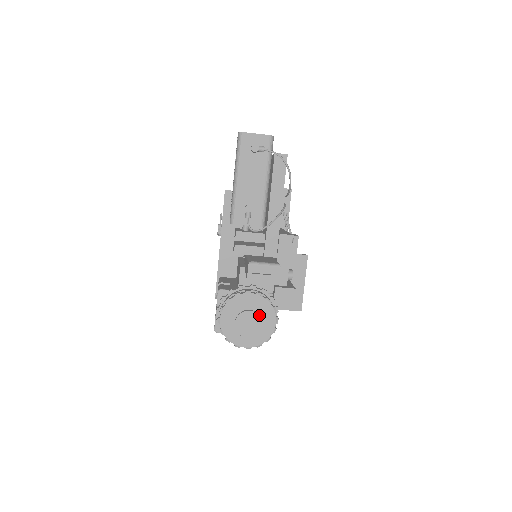
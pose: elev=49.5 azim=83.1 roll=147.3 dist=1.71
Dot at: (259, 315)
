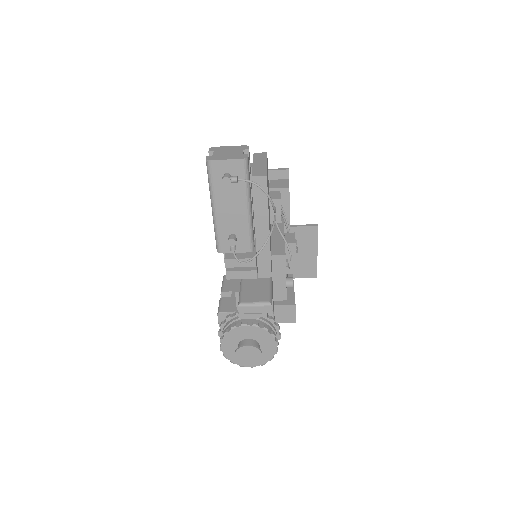
Dot at: (257, 348)
